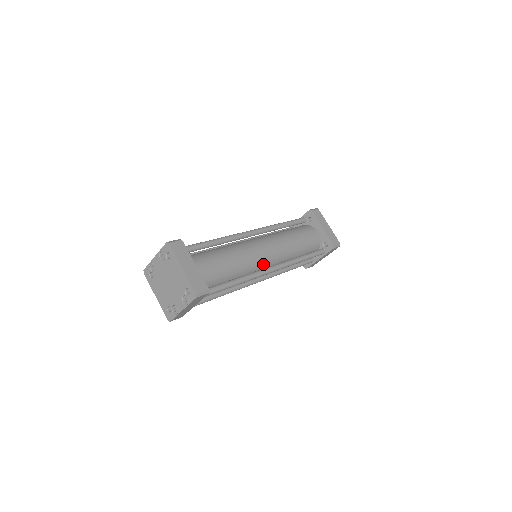
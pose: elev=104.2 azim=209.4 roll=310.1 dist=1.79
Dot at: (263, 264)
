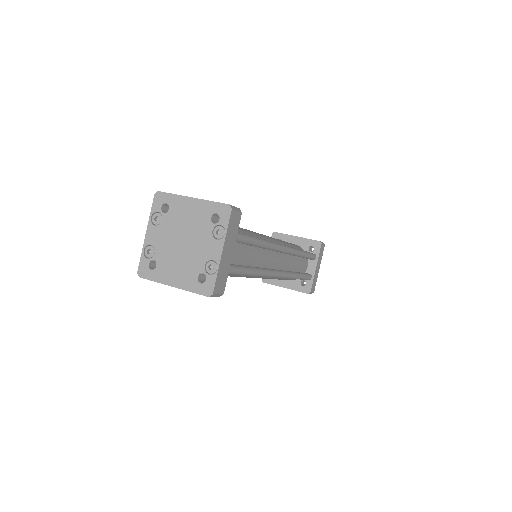
Dot at: occluded
